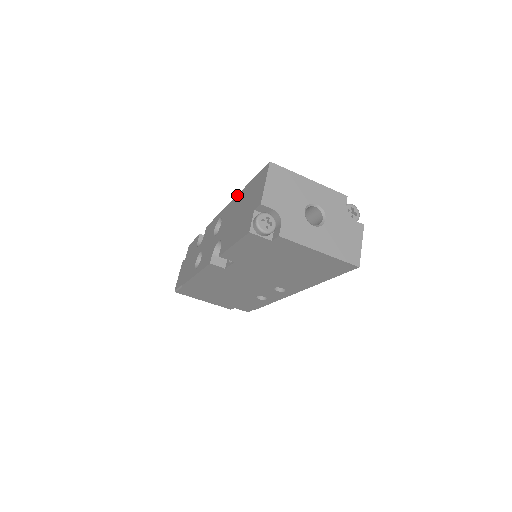
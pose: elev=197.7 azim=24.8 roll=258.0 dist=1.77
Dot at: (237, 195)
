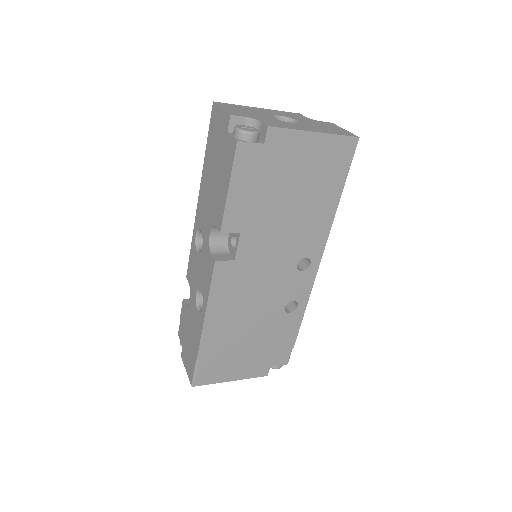
Dot at: (200, 185)
